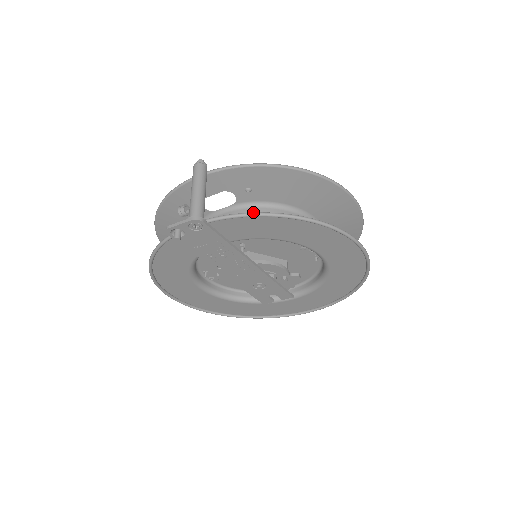
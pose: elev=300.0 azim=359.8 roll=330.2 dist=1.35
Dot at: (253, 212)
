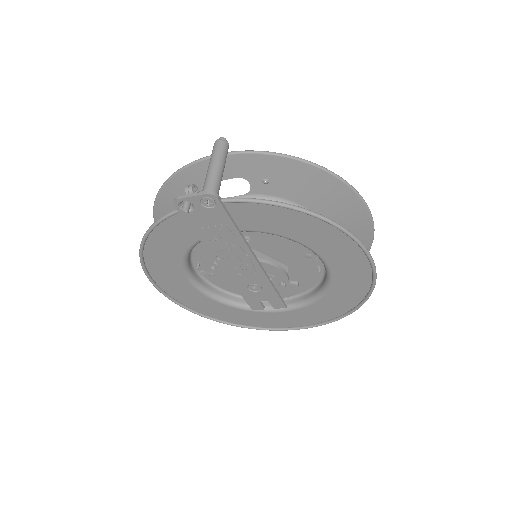
Dot at: occluded
